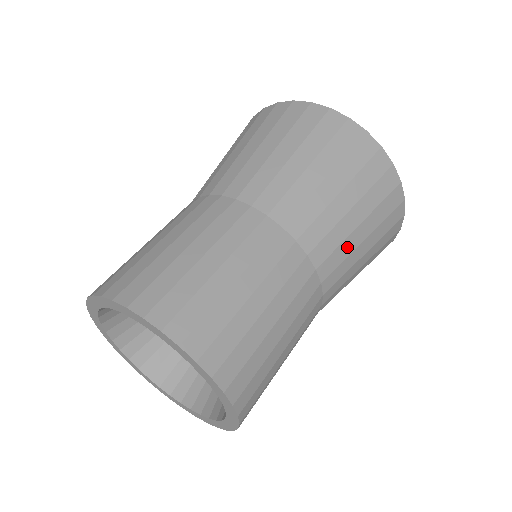
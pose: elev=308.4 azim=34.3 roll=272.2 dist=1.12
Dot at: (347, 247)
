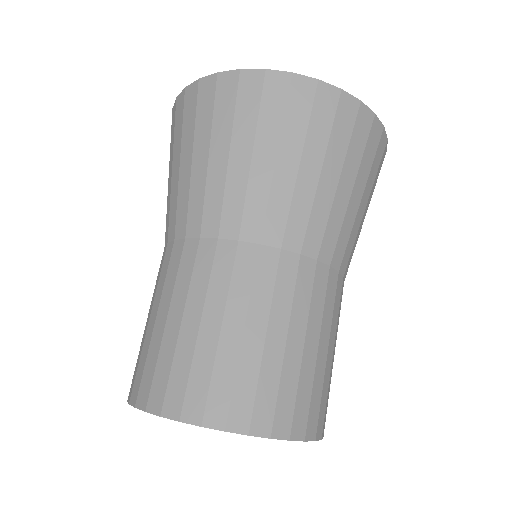
Dot at: (303, 198)
